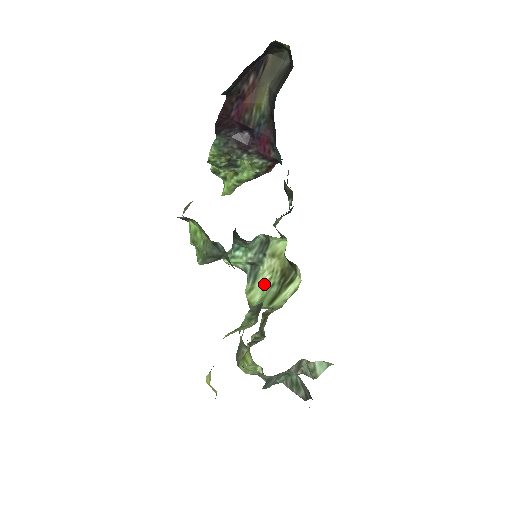
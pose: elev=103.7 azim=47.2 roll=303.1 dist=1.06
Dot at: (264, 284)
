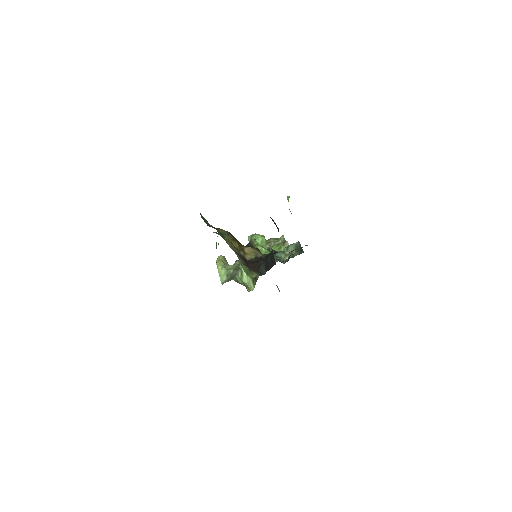
Dot at: occluded
